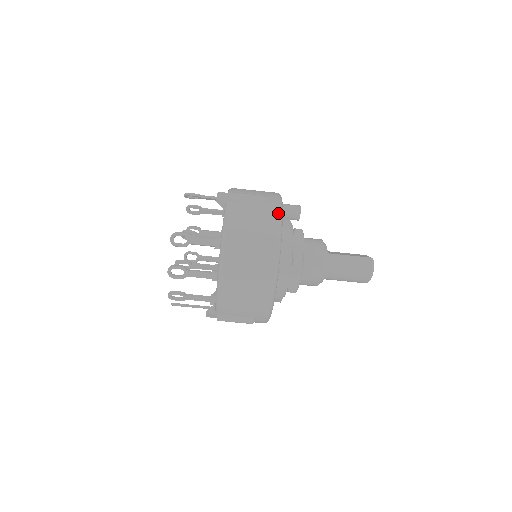
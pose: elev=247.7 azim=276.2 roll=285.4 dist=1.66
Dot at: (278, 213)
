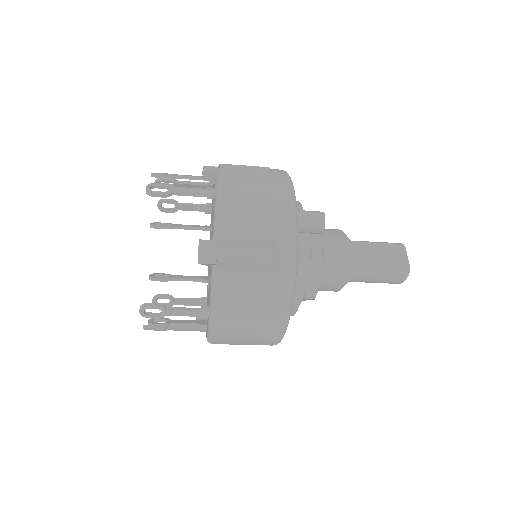
Dot at: (289, 283)
